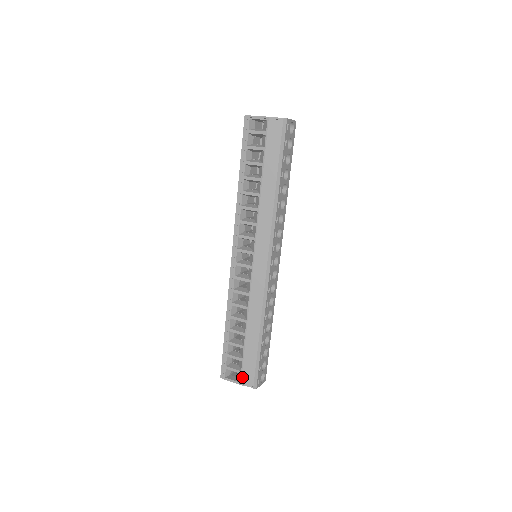
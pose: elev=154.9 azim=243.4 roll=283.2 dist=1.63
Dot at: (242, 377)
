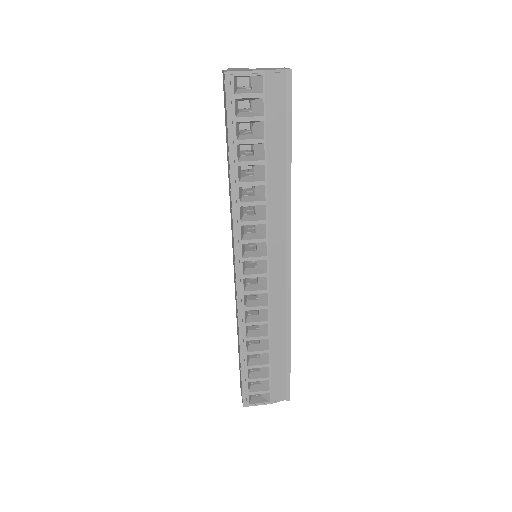
Dot at: (272, 395)
